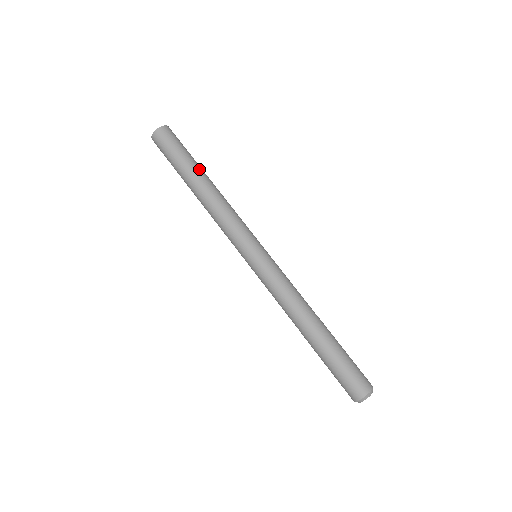
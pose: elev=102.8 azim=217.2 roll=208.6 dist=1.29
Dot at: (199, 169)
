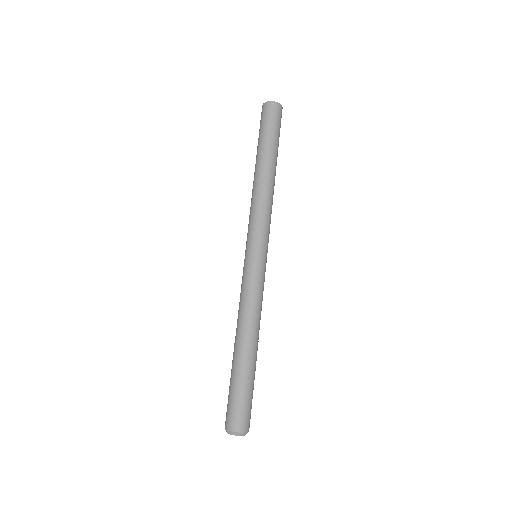
Dot at: (269, 154)
